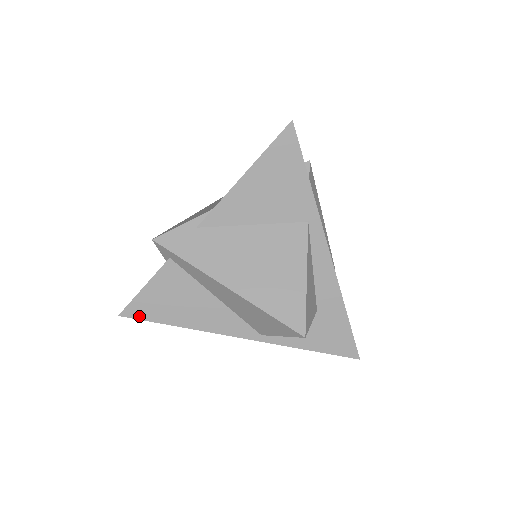
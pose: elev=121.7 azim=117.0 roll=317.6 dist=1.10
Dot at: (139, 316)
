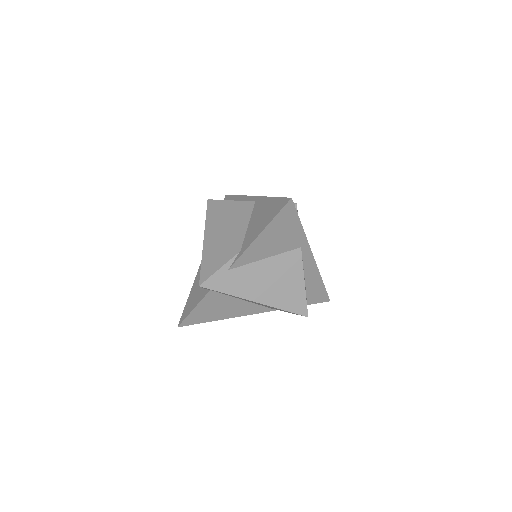
Dot at: (191, 323)
